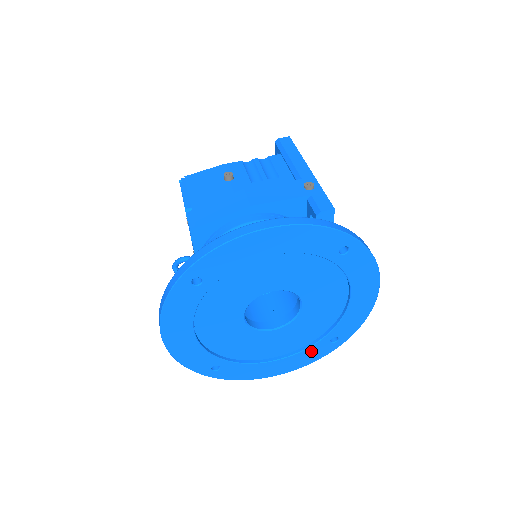
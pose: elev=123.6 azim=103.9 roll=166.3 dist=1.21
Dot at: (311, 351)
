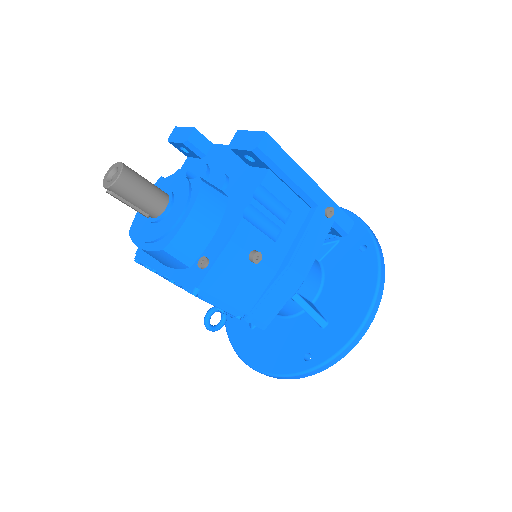
Dot at: occluded
